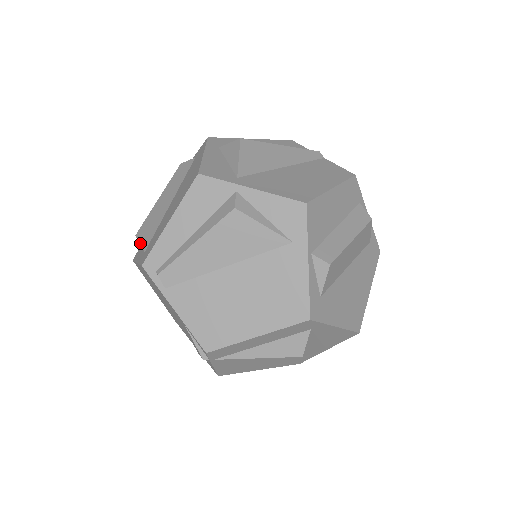
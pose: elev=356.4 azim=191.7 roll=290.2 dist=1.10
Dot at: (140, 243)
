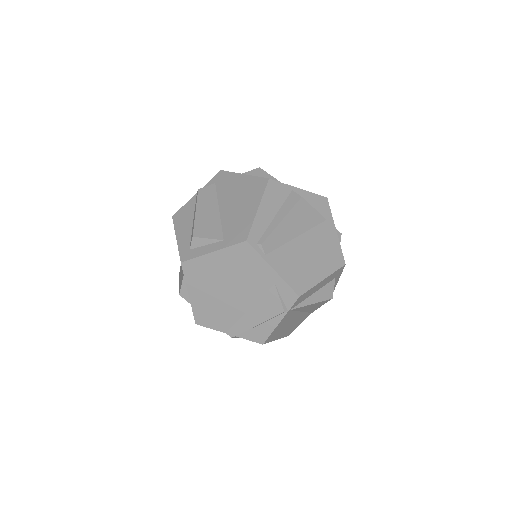
Dot at: (209, 238)
